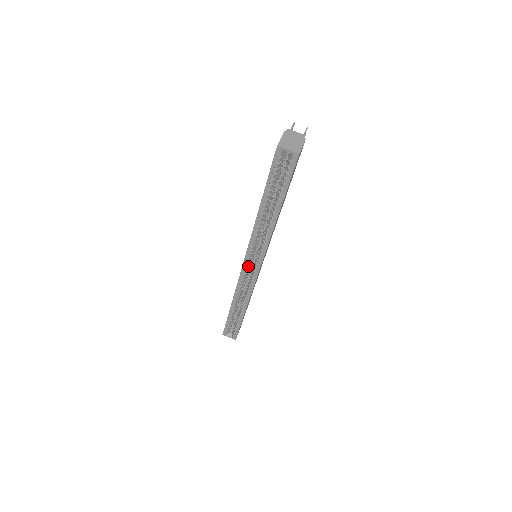
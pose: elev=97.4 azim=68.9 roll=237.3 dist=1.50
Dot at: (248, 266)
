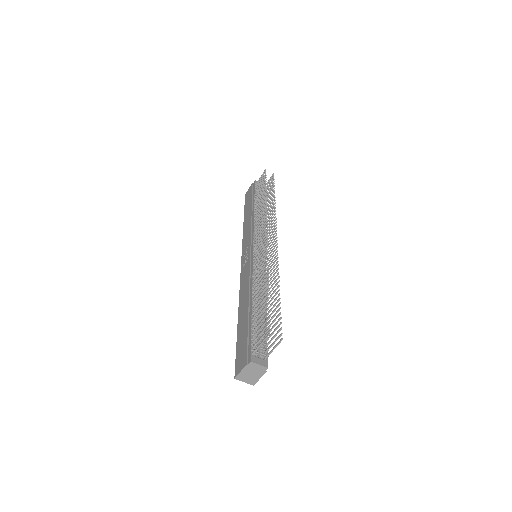
Dot at: occluded
